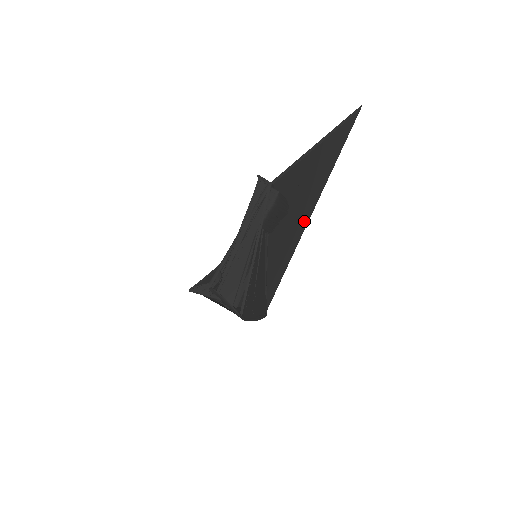
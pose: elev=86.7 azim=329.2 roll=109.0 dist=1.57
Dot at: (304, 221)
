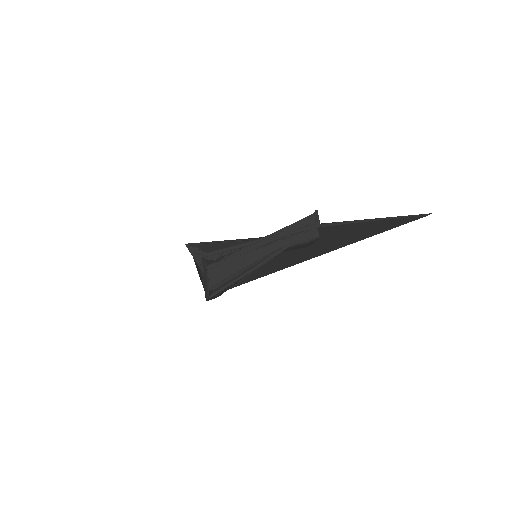
Dot at: (311, 256)
